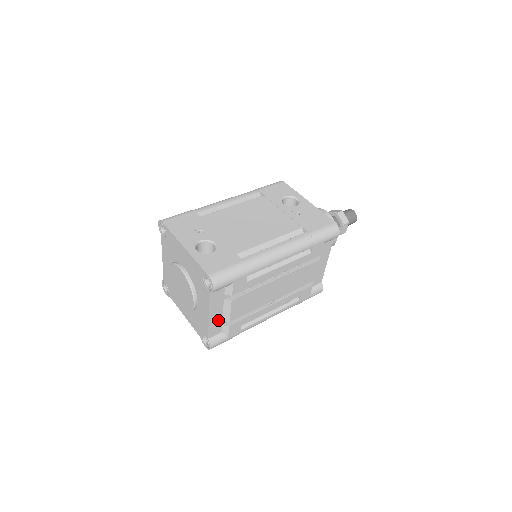
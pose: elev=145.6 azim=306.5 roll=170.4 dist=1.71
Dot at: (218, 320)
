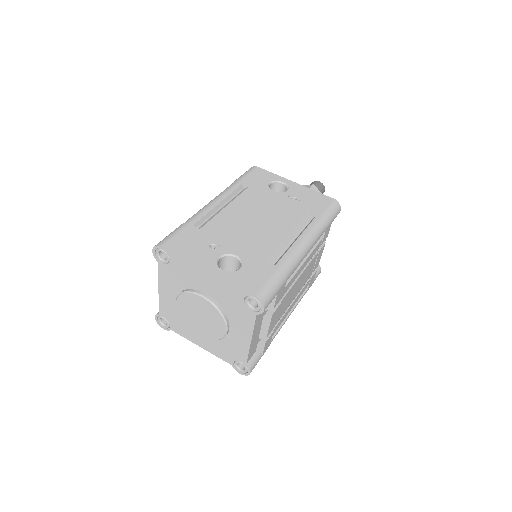
Dot at: (256, 340)
